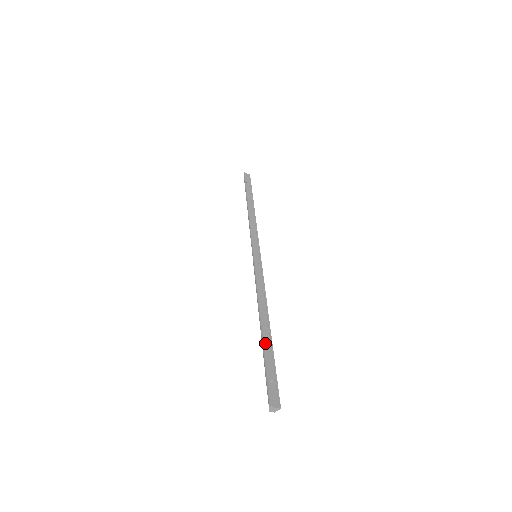
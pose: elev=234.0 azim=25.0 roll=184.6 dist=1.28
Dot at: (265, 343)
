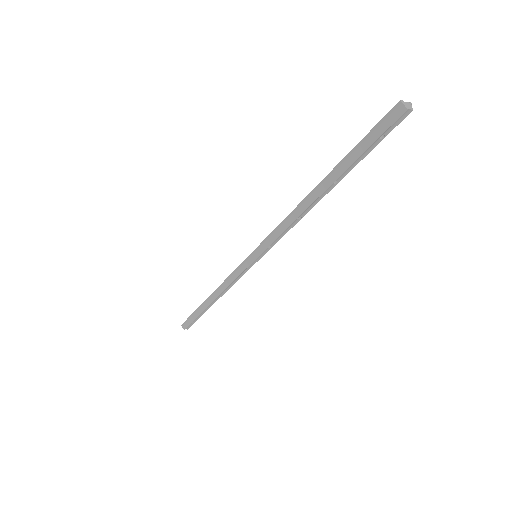
Dot at: (337, 168)
